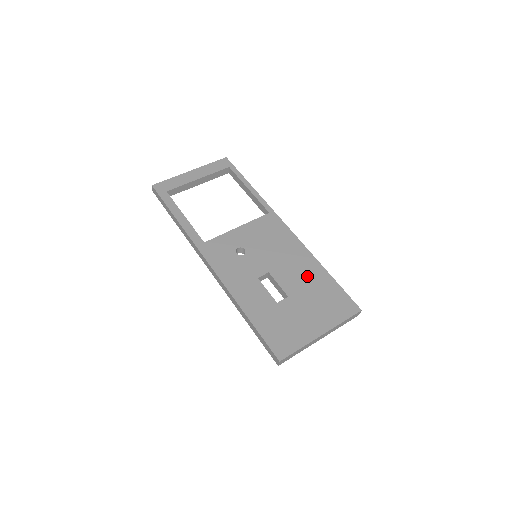
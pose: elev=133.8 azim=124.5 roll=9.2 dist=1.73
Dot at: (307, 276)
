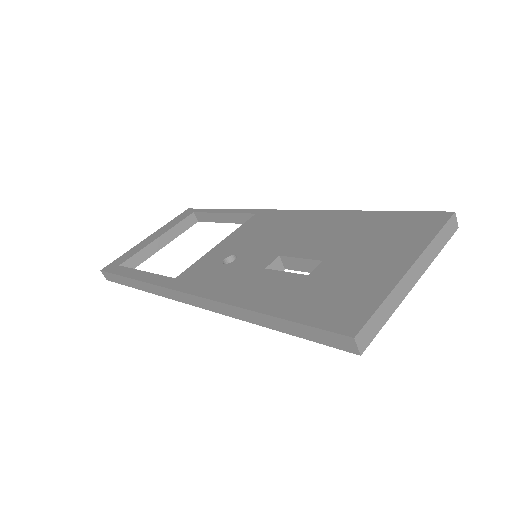
Dot at: (340, 229)
